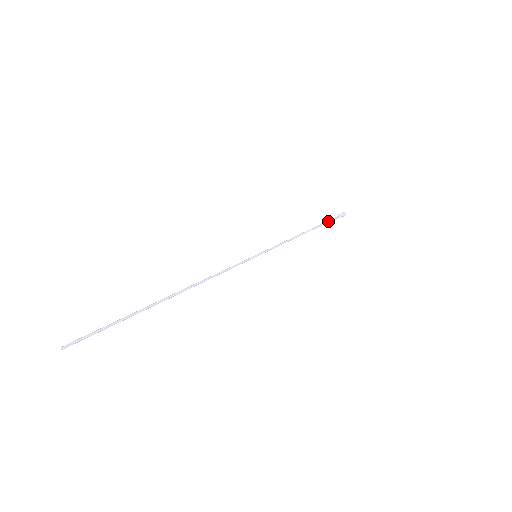
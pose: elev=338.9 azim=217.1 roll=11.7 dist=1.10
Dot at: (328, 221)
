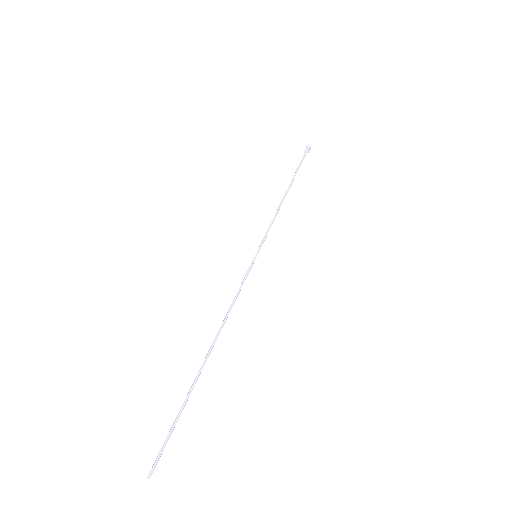
Dot at: (299, 166)
